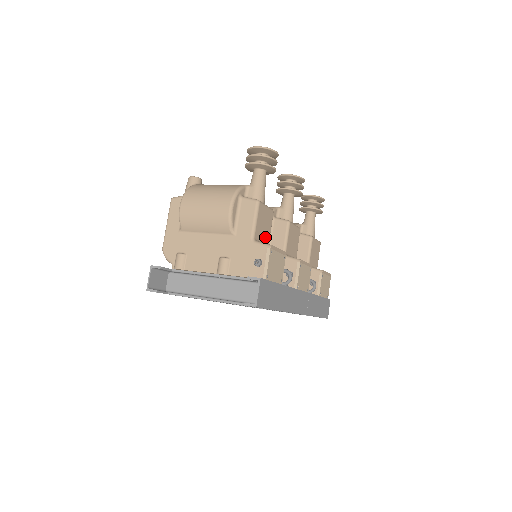
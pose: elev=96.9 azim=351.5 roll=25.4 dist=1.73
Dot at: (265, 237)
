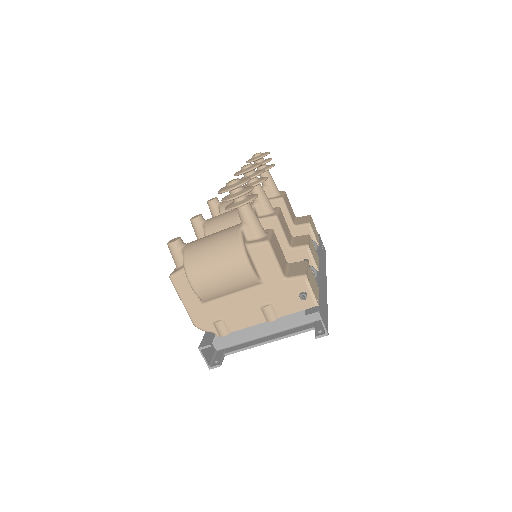
Dot at: (283, 260)
